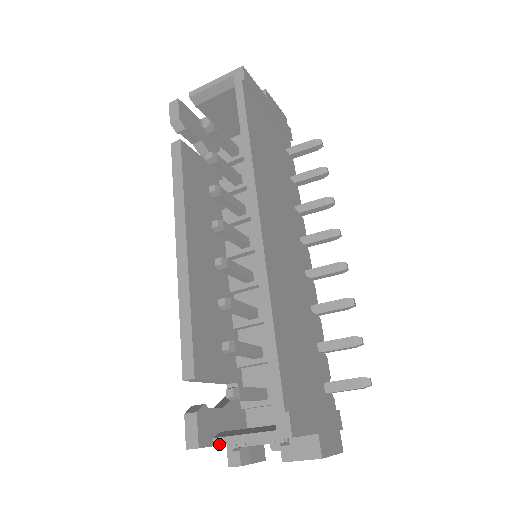
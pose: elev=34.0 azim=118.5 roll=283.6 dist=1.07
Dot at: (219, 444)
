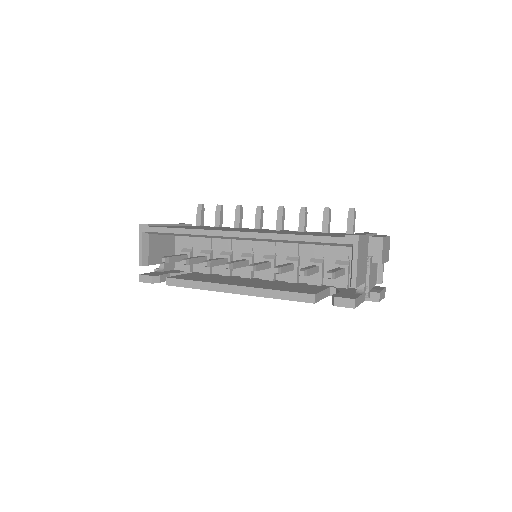
Dot at: (355, 284)
